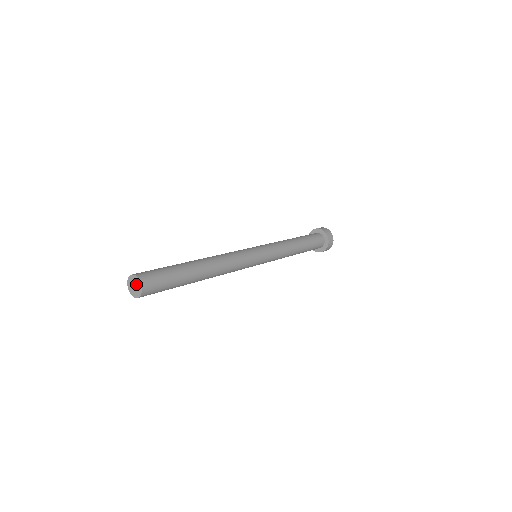
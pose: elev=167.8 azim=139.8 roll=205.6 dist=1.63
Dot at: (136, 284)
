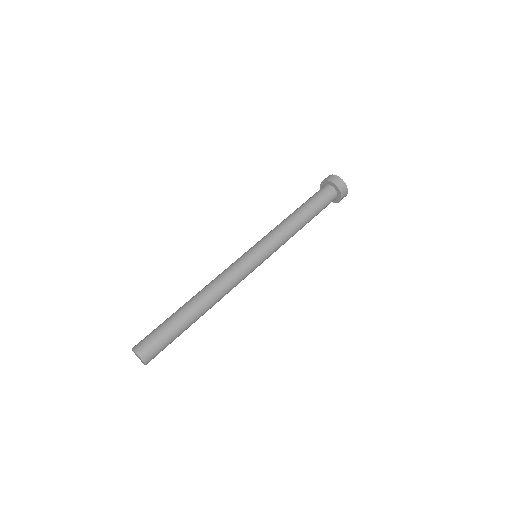
Dot at: (141, 360)
